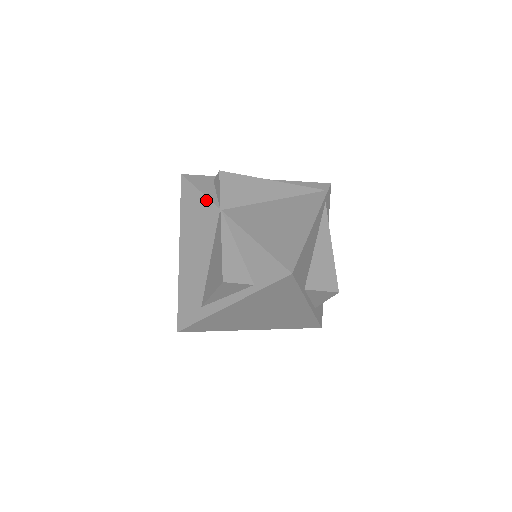
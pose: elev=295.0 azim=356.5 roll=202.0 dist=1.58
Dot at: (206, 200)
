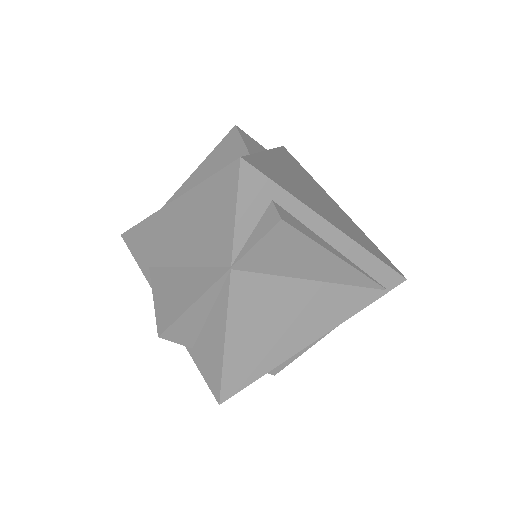
Dot at: (231, 233)
